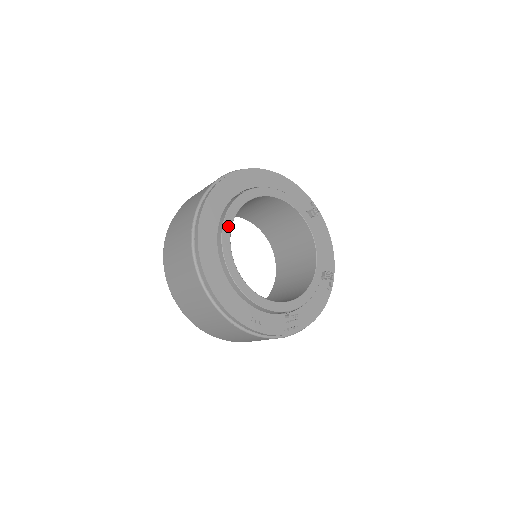
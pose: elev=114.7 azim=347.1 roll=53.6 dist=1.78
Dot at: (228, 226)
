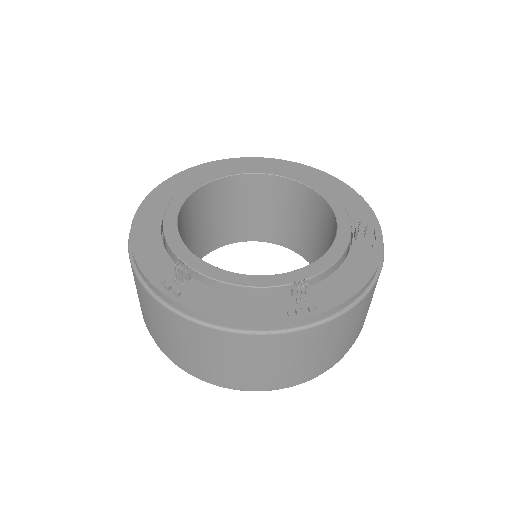
Dot at: (226, 173)
